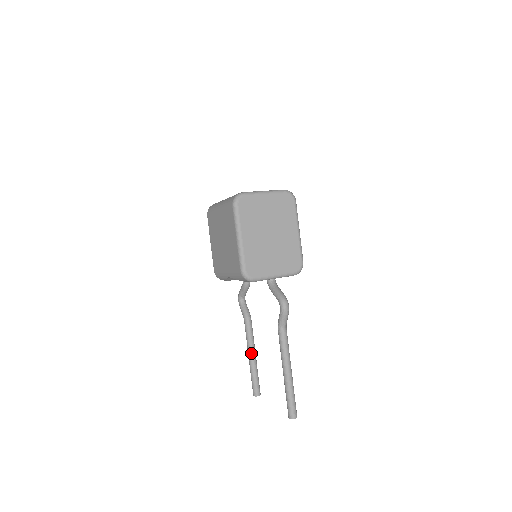
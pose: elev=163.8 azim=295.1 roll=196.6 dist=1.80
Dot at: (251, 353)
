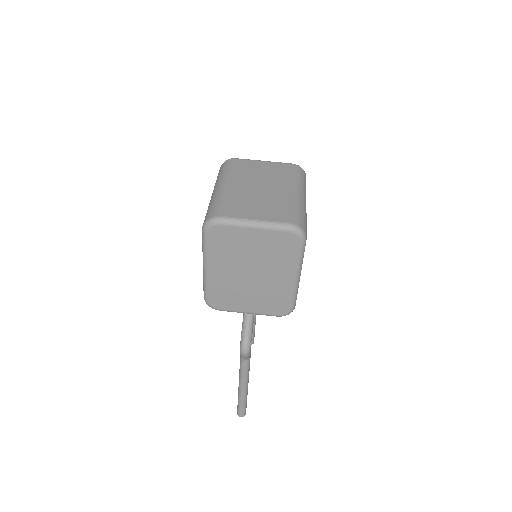
Dot at: occluded
